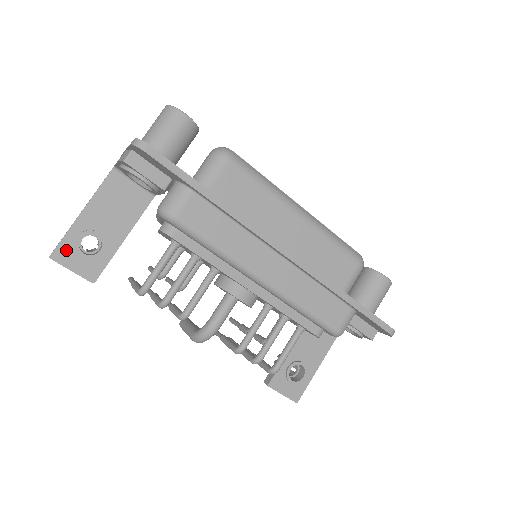
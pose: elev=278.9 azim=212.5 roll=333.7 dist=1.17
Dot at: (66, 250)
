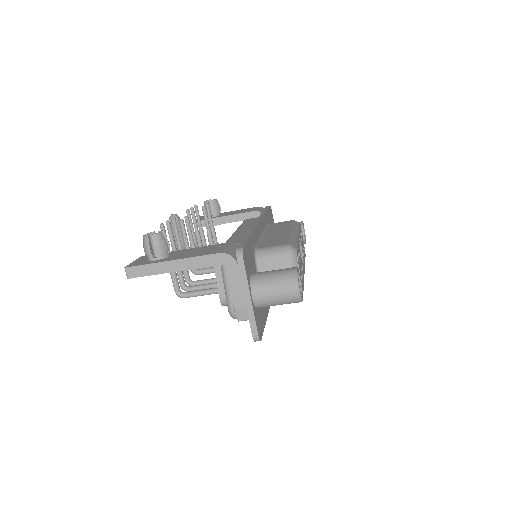
Dot at: occluded
